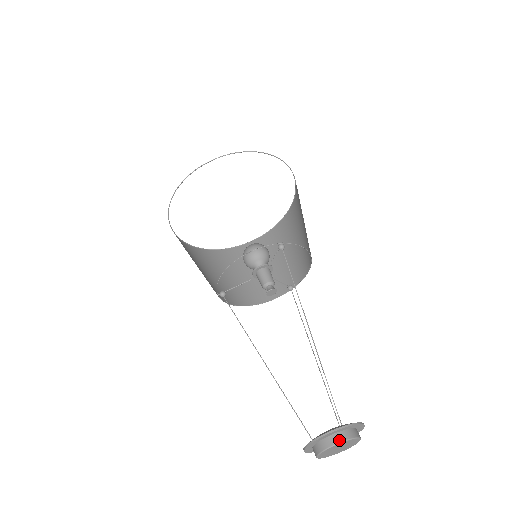
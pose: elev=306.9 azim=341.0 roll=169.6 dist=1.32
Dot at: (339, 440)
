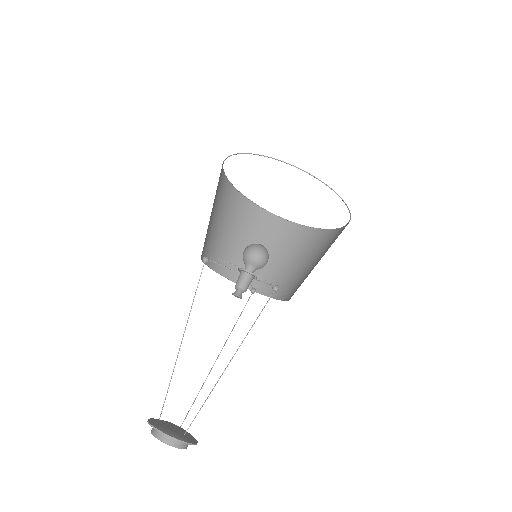
Dot at: (173, 444)
